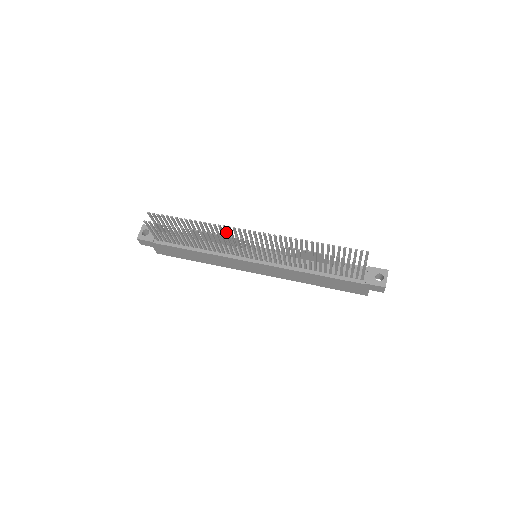
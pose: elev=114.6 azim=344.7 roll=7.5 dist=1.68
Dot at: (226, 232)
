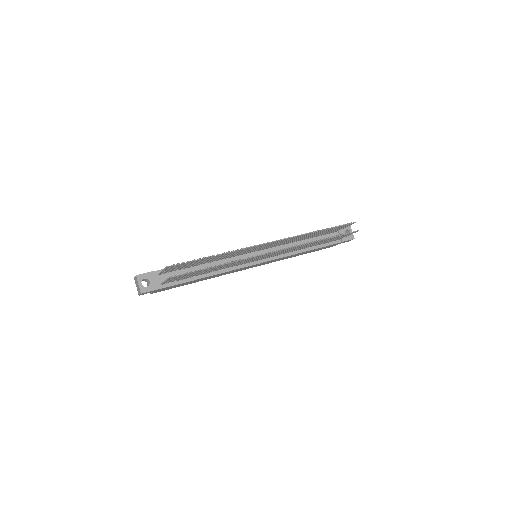
Dot at: occluded
